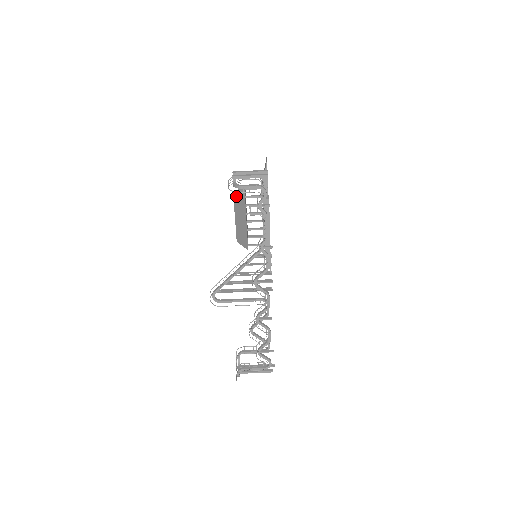
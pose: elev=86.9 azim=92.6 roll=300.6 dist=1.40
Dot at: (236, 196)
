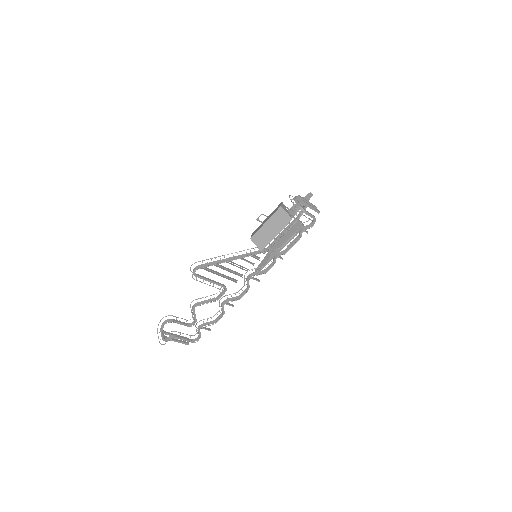
Dot at: (283, 210)
